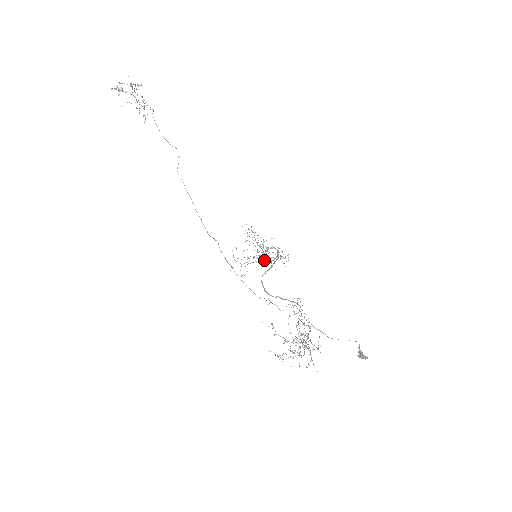
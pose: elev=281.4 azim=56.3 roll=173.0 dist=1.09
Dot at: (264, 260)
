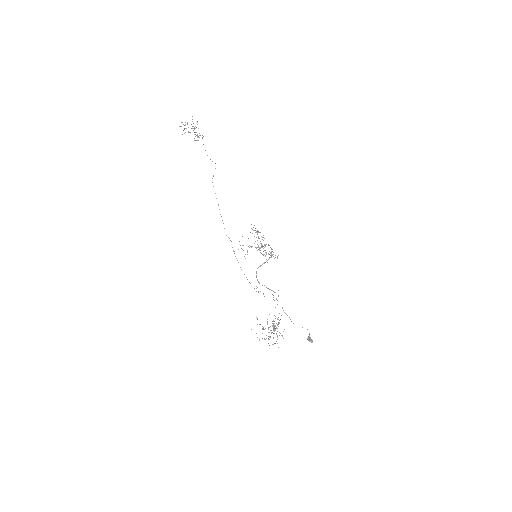
Dot at: occluded
